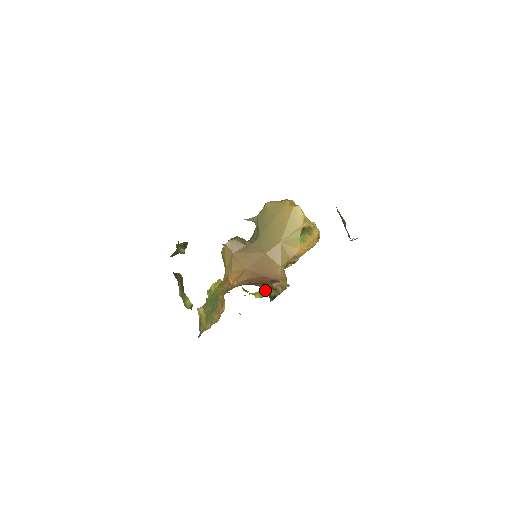
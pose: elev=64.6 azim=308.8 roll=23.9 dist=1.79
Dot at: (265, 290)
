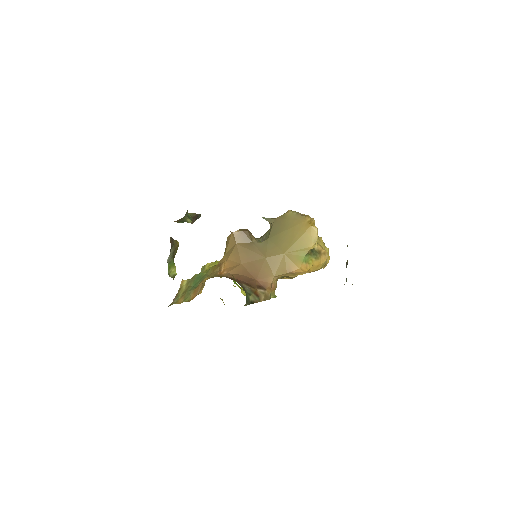
Dot at: (246, 292)
